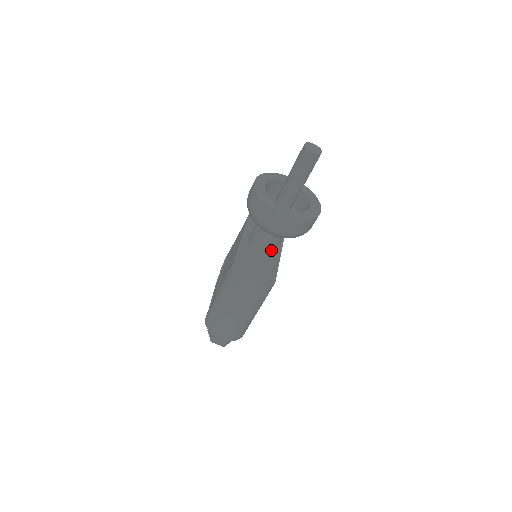
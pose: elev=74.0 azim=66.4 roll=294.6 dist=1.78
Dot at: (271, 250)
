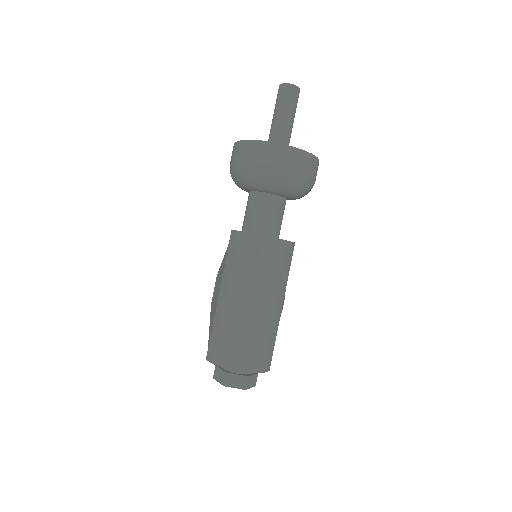
Dot at: (274, 228)
